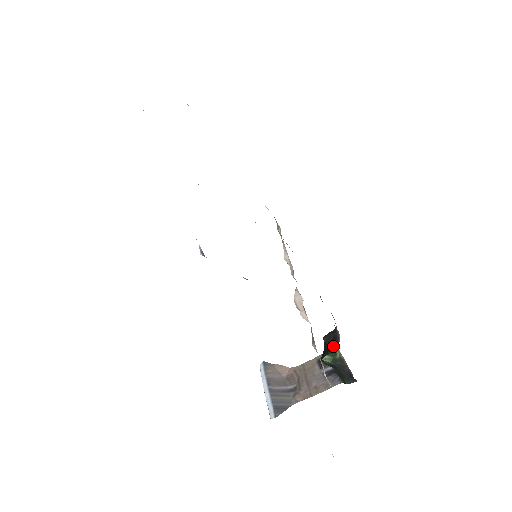
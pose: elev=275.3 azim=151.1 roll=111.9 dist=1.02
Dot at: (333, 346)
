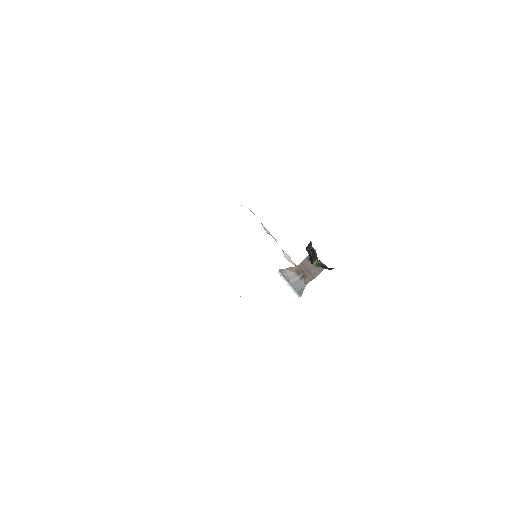
Dot at: (314, 256)
